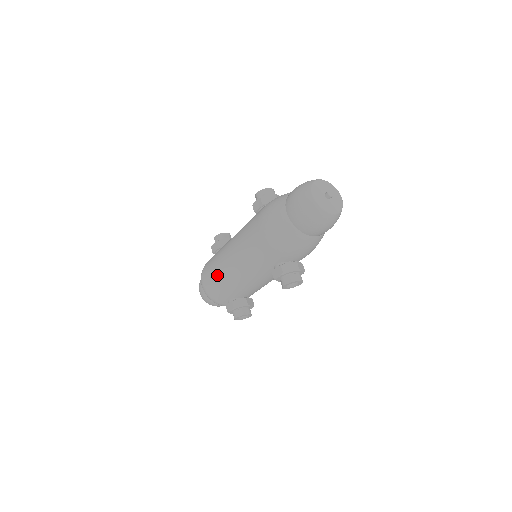
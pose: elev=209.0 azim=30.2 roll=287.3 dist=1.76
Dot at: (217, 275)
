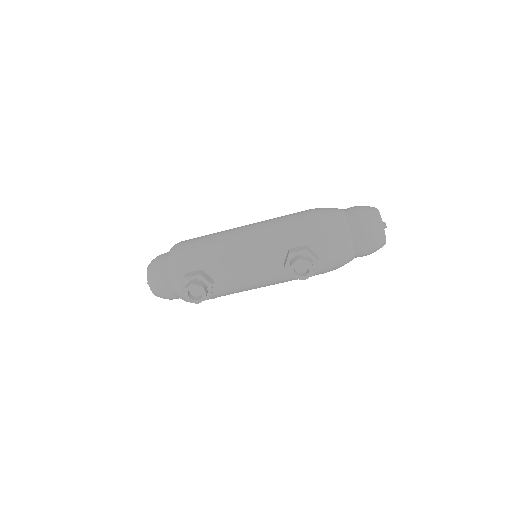
Dot at: (211, 238)
